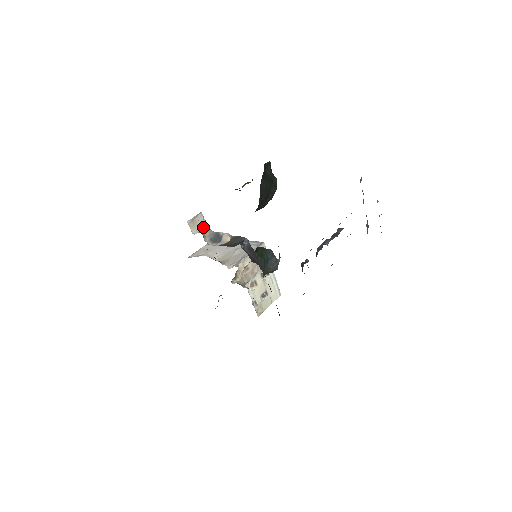
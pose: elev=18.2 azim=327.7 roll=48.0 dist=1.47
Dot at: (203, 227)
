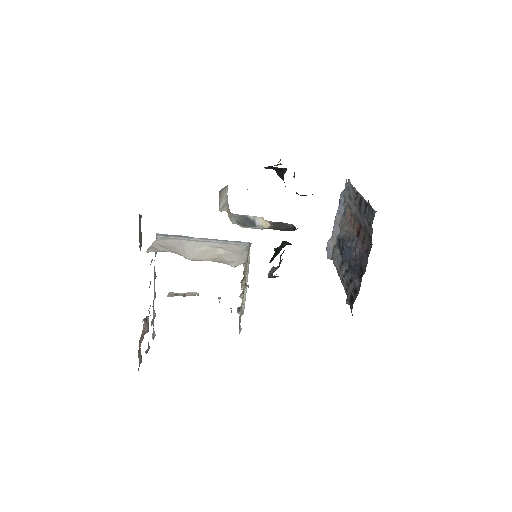
Dot at: (225, 205)
